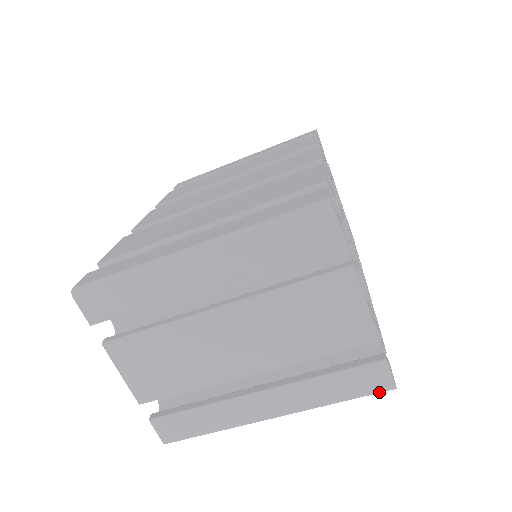
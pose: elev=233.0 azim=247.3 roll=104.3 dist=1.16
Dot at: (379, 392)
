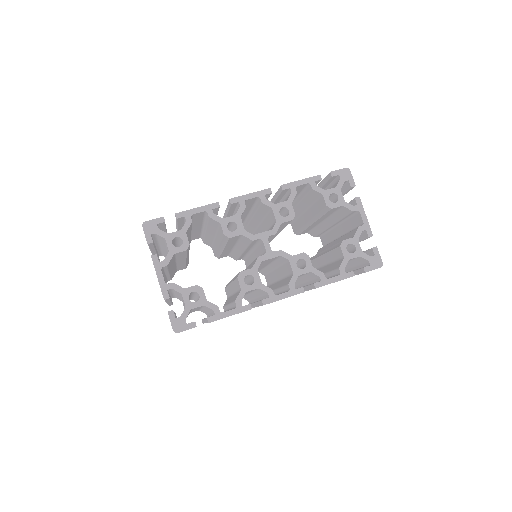
Dot at: occluded
